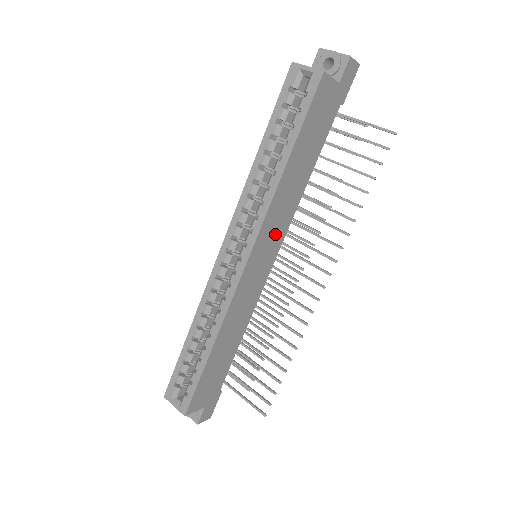
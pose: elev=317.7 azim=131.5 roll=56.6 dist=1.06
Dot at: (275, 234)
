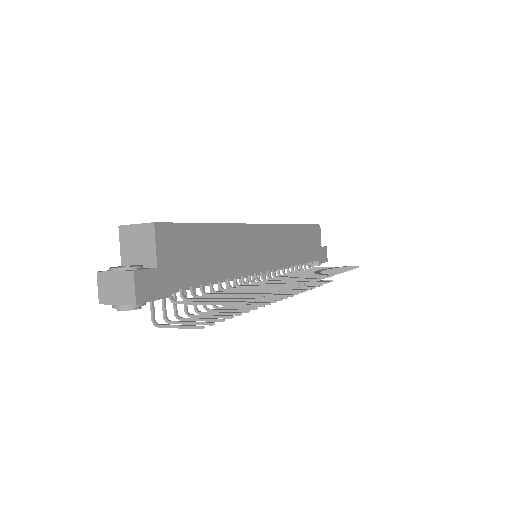
Dot at: (278, 250)
